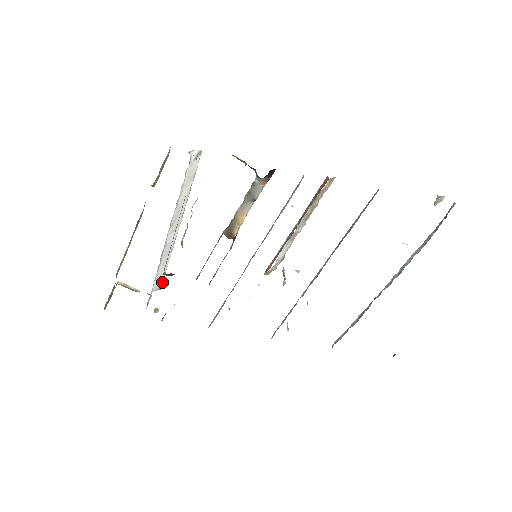
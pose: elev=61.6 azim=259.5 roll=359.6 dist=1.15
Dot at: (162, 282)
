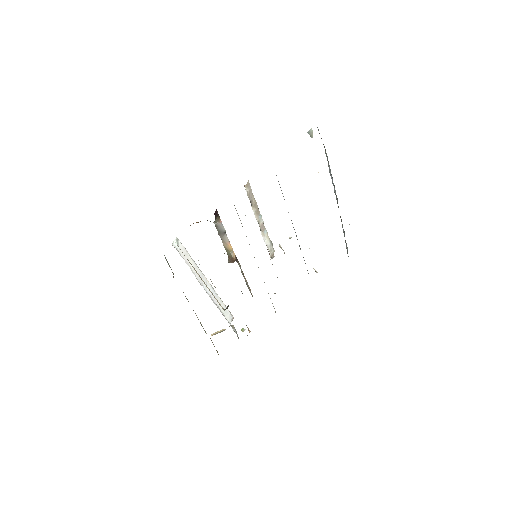
Dot at: (230, 314)
